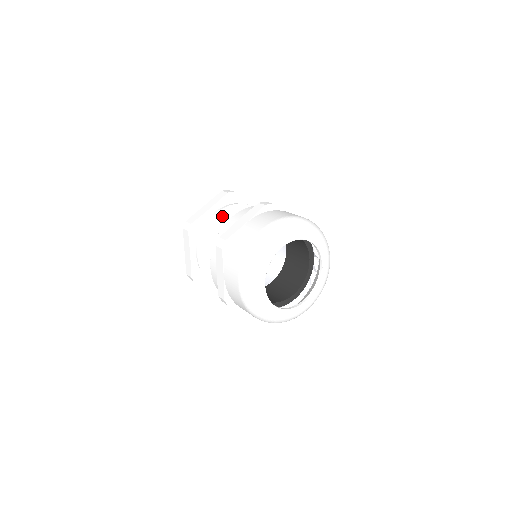
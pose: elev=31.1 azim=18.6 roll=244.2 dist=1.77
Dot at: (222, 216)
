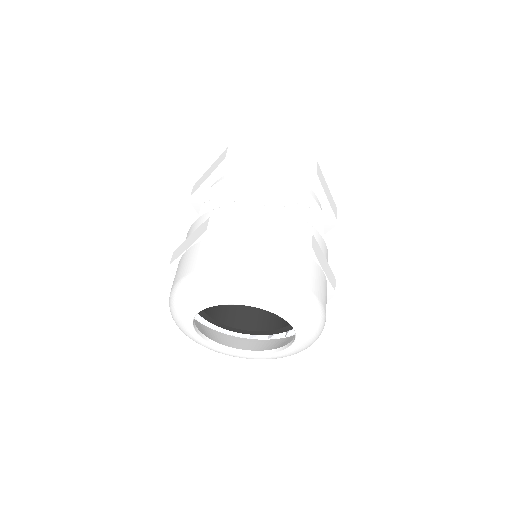
Dot at: (267, 186)
